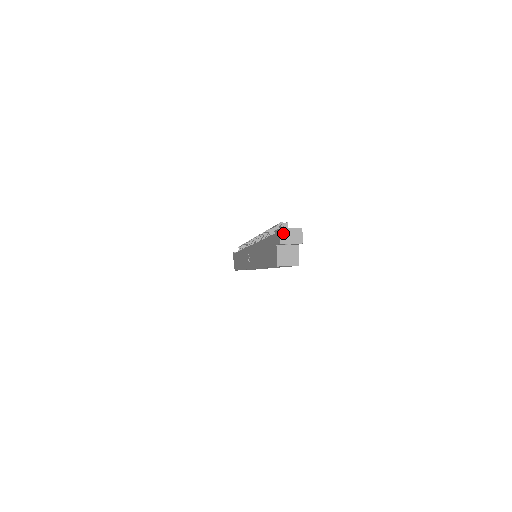
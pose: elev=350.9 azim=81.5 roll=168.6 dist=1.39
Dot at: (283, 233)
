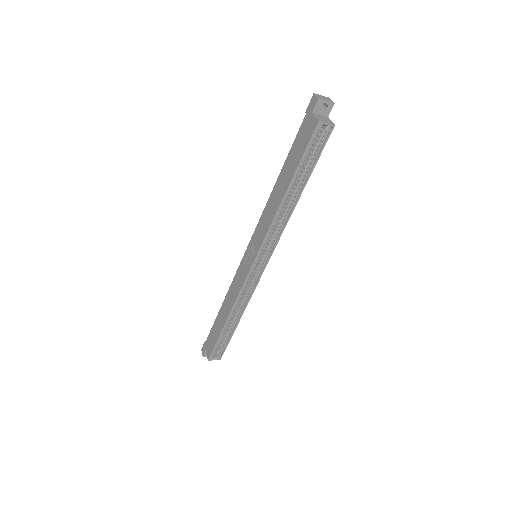
Dot at: (318, 95)
